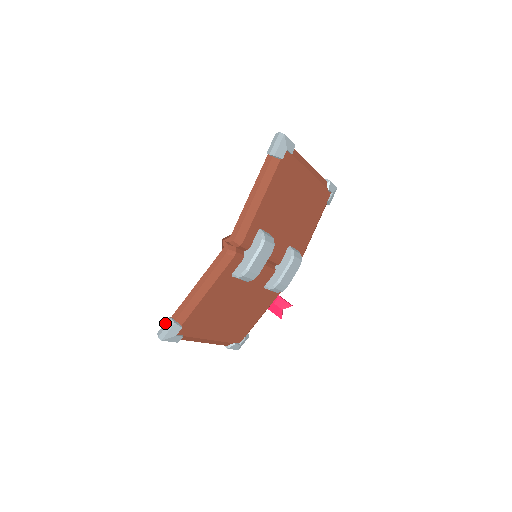
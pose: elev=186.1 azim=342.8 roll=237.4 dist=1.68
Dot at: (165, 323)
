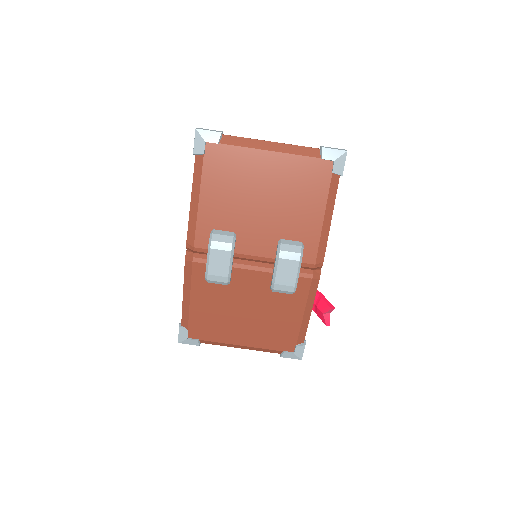
Dot at: occluded
